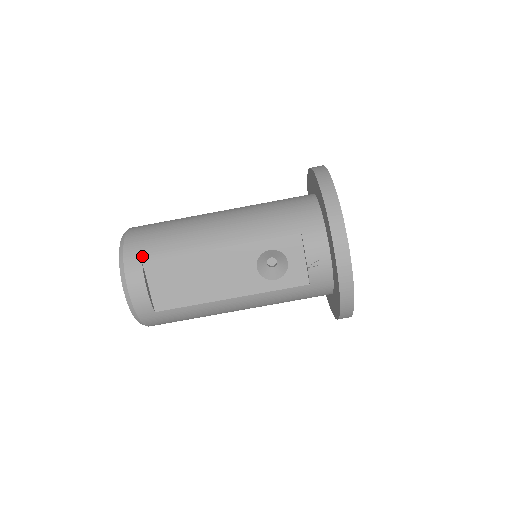
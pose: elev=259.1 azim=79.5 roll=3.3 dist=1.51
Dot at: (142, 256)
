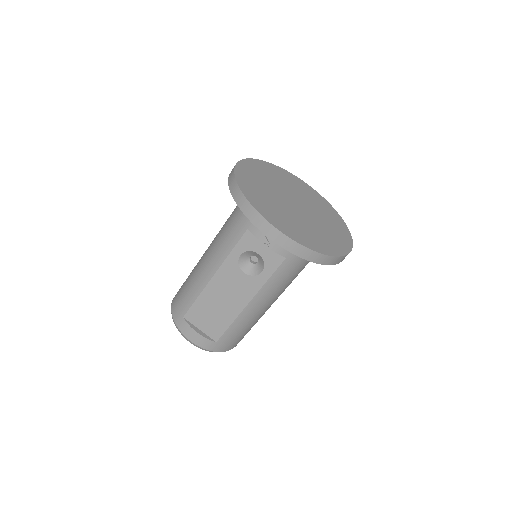
Dot at: (181, 313)
